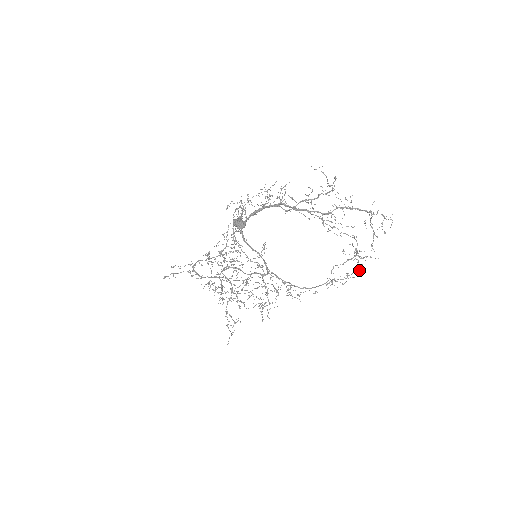
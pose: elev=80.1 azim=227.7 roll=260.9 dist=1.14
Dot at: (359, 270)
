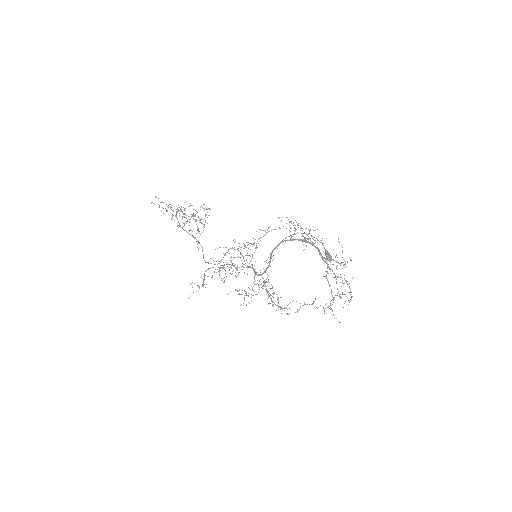
Dot at: (297, 312)
